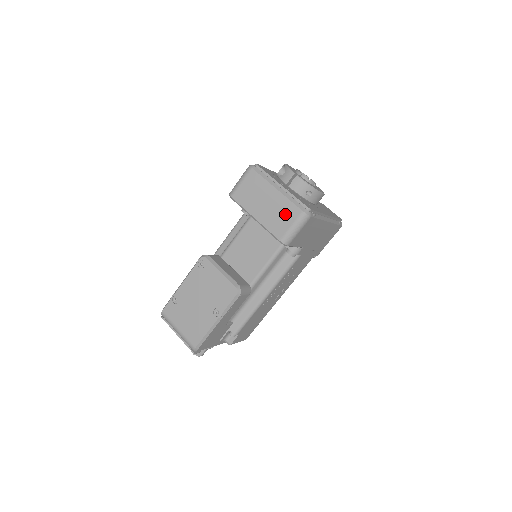
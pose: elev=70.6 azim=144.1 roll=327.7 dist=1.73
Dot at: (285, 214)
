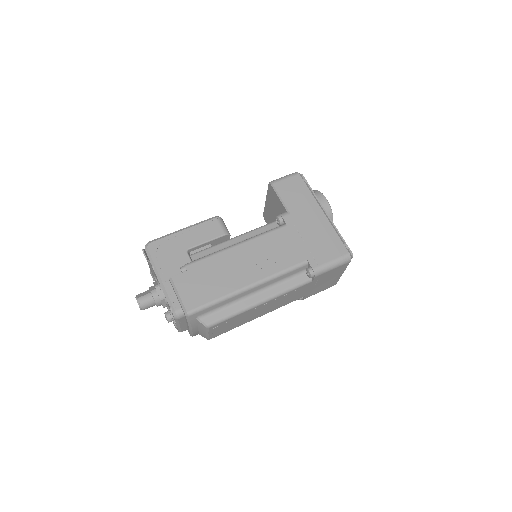
Dot at: occluded
